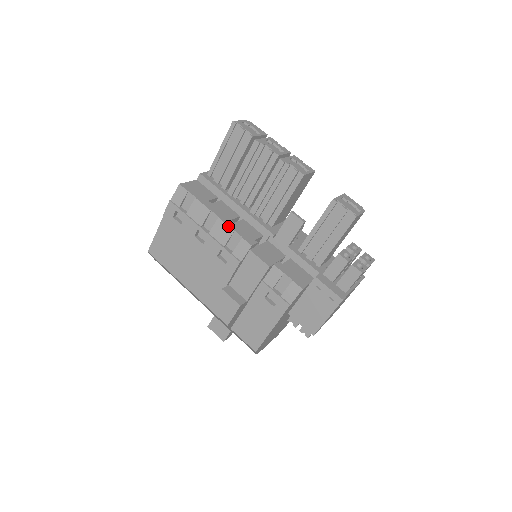
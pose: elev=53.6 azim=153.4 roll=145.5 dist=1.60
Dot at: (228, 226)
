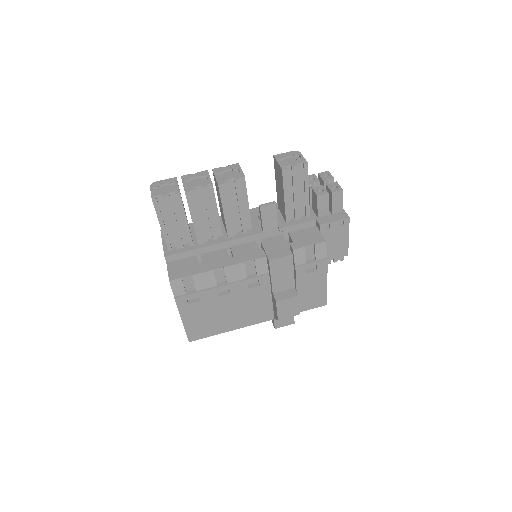
Dot at: (237, 264)
